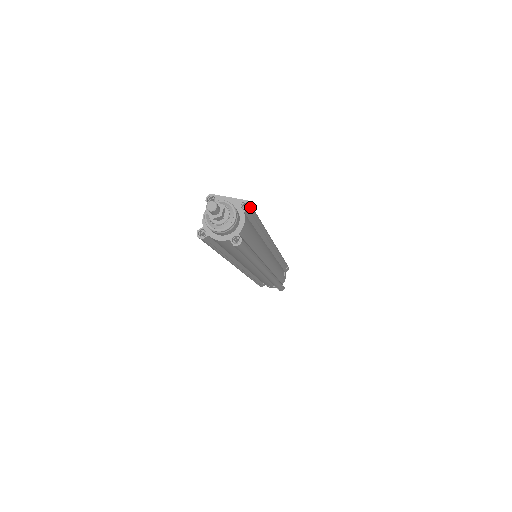
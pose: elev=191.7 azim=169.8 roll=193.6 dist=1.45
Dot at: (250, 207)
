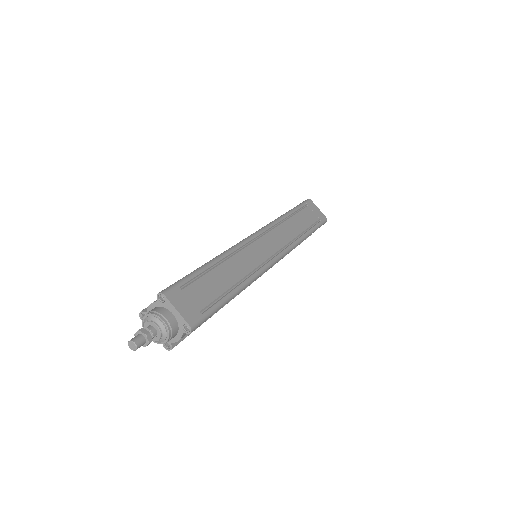
Dot at: occluded
